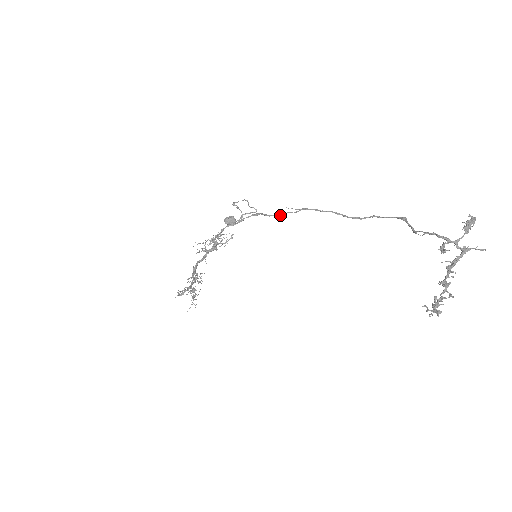
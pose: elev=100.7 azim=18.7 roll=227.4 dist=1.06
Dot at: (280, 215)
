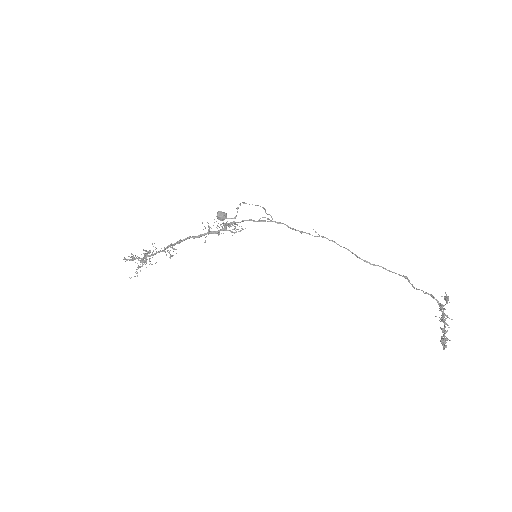
Dot at: occluded
